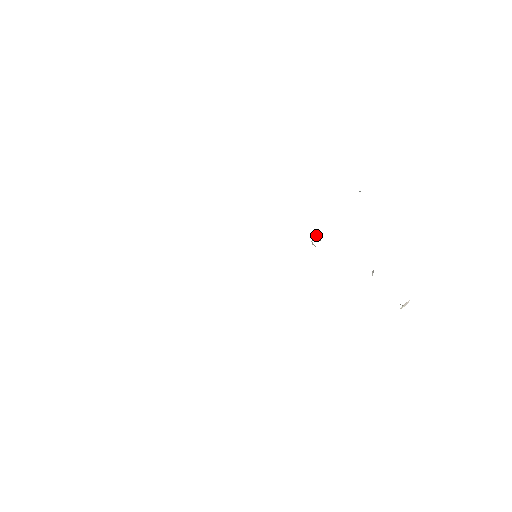
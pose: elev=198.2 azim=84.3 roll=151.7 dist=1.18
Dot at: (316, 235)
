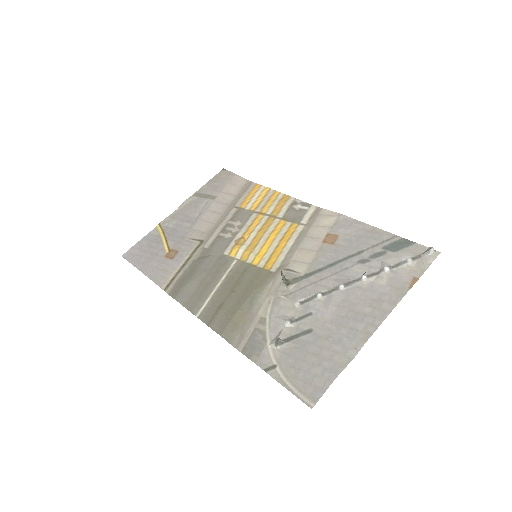
Dot at: (283, 281)
